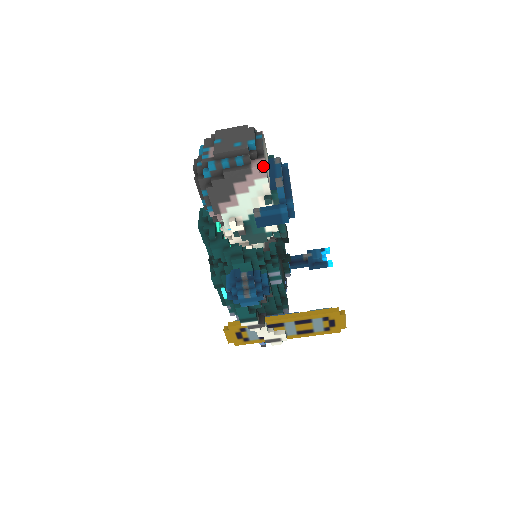
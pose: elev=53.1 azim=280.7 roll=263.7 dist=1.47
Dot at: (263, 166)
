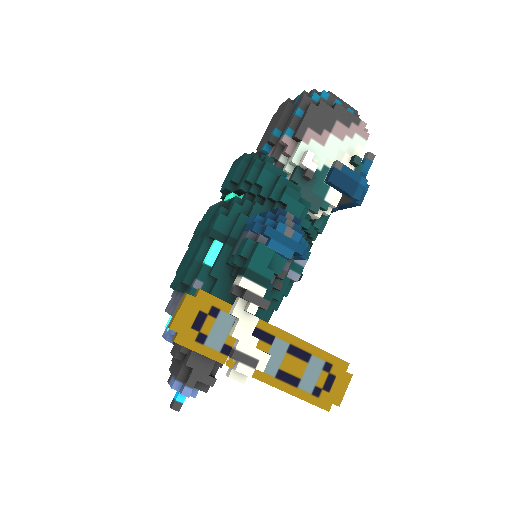
Dot at: occluded
